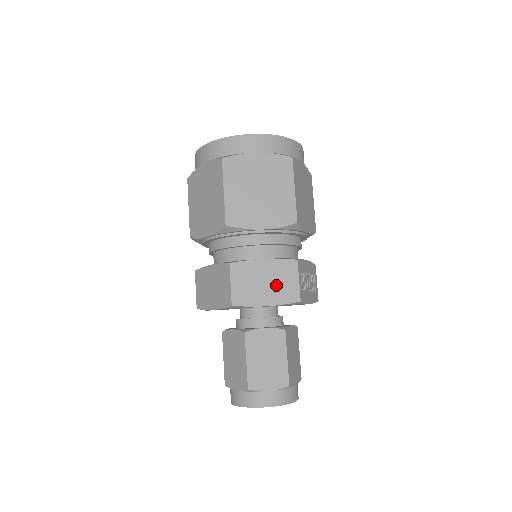
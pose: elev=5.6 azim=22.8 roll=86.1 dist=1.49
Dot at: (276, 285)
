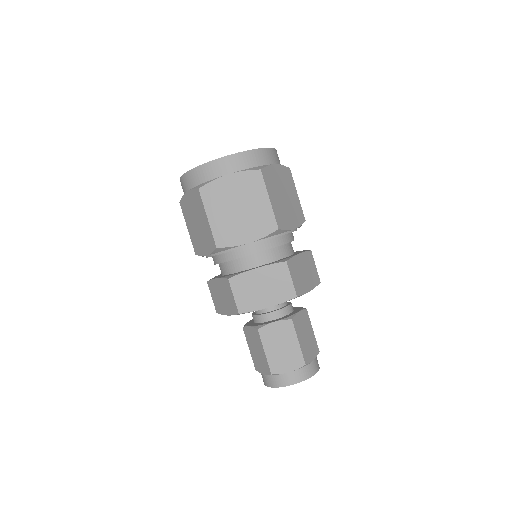
Dot at: (309, 273)
